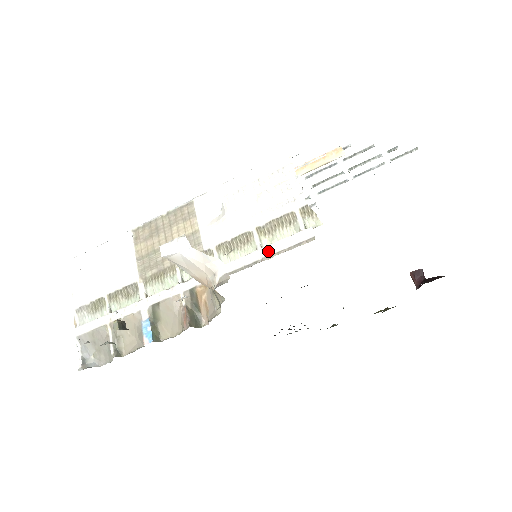
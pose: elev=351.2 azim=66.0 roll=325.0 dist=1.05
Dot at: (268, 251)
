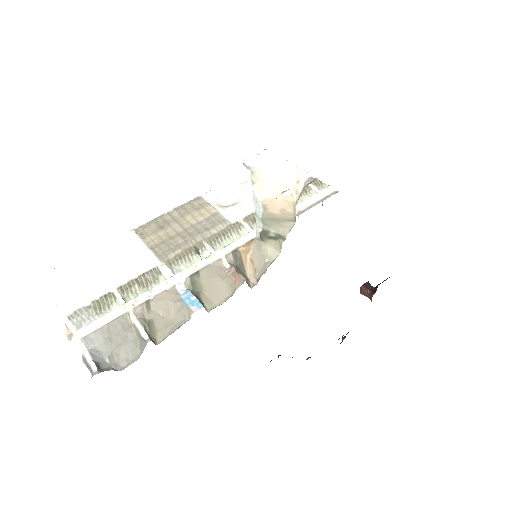
Dot at: (300, 208)
